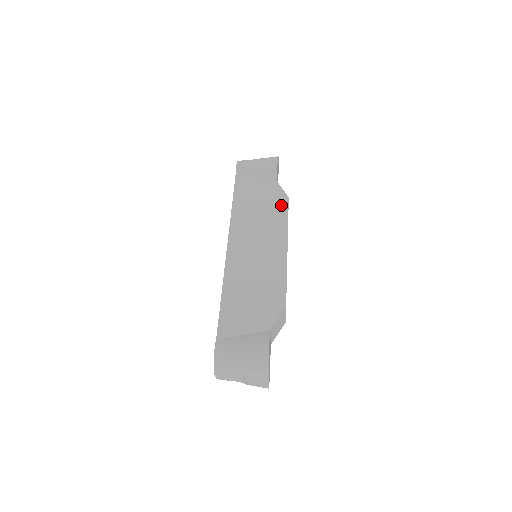
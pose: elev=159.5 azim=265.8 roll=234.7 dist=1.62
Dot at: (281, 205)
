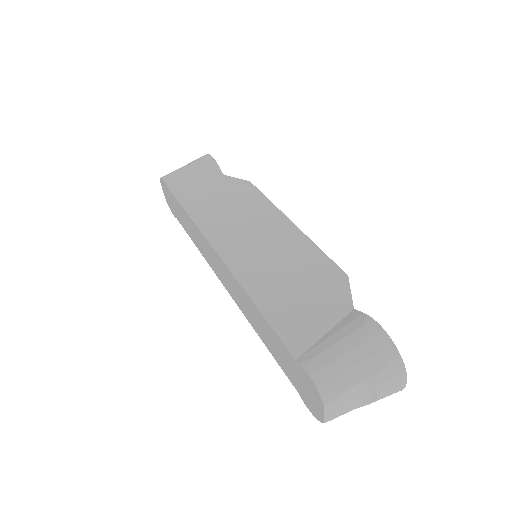
Dot at: (248, 191)
